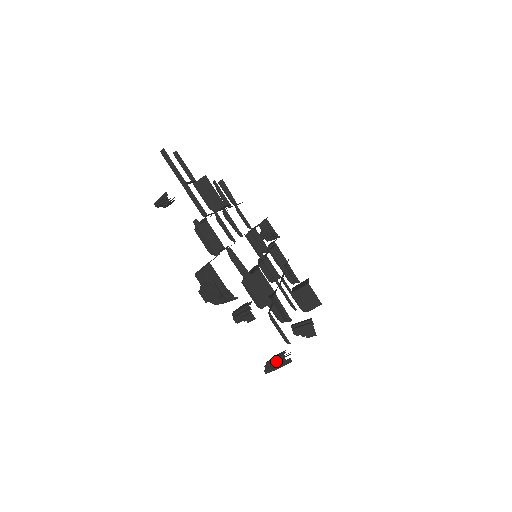
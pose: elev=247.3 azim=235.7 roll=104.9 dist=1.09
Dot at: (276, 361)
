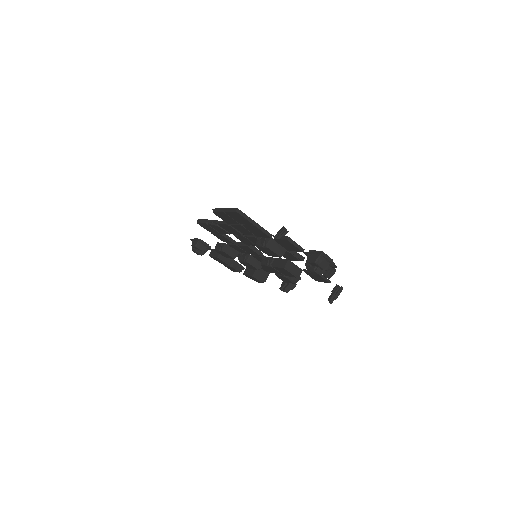
Dot at: (336, 293)
